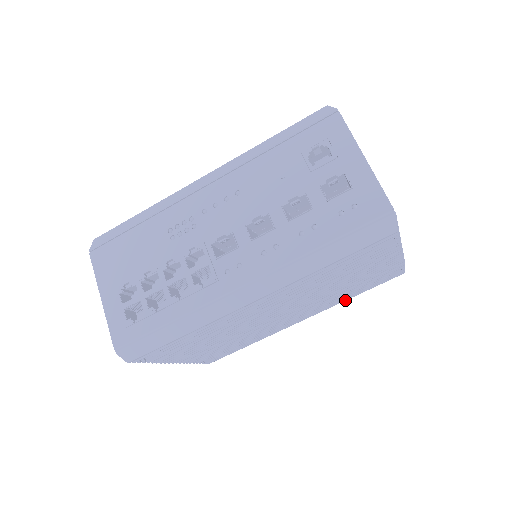
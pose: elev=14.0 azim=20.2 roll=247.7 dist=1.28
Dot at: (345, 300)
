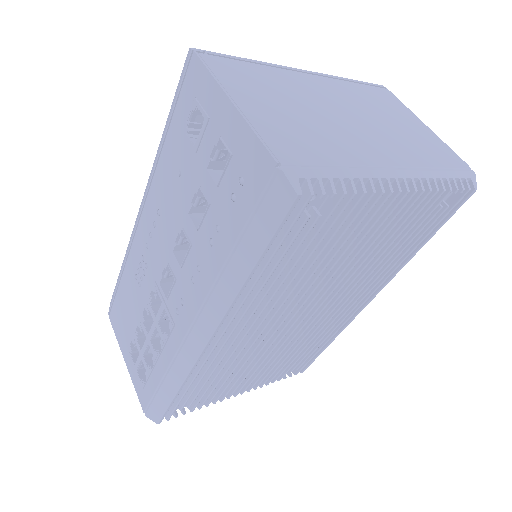
Dot at: (410, 259)
